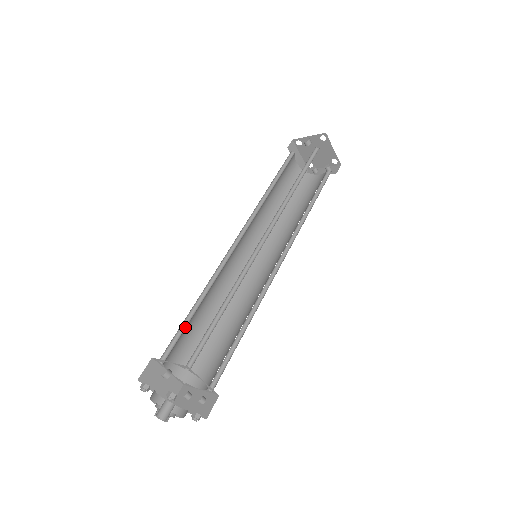
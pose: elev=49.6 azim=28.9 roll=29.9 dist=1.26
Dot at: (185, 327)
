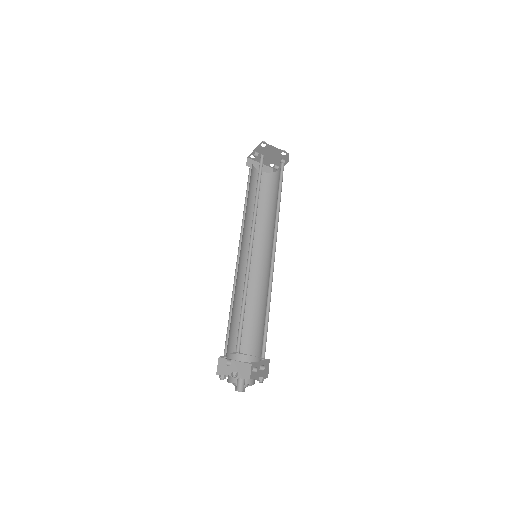
Dot at: (231, 328)
